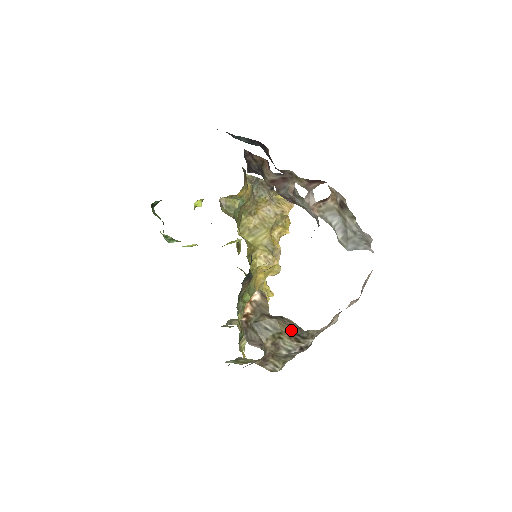
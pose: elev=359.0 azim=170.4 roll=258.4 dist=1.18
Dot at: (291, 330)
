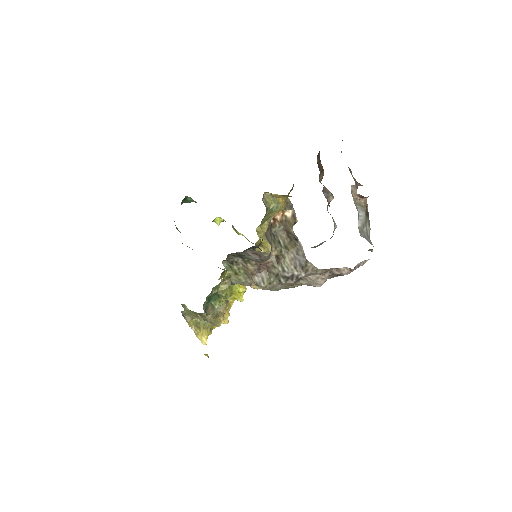
Dot at: (297, 253)
